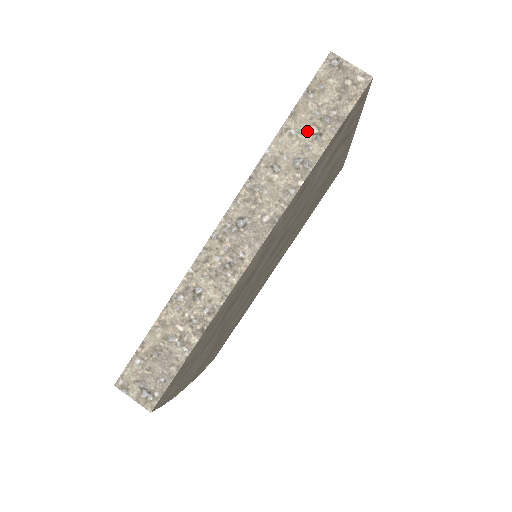
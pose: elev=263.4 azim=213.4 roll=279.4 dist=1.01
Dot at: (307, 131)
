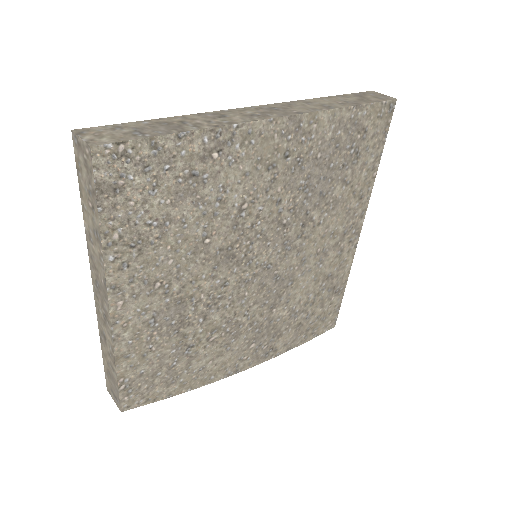
Dot at: (89, 206)
